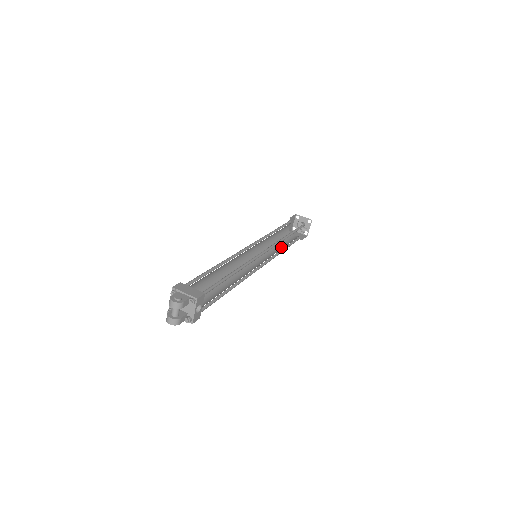
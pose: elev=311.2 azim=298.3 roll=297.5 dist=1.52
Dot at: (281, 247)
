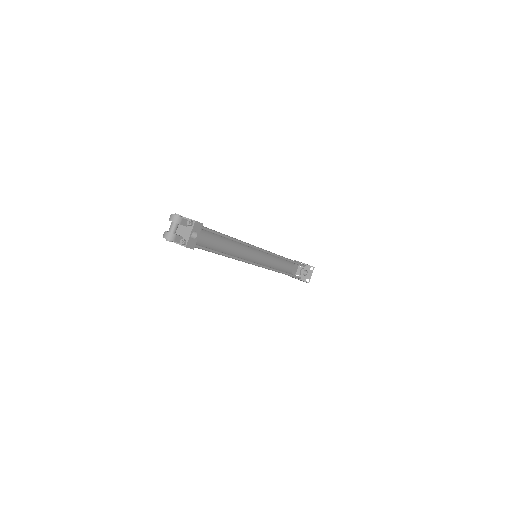
Dot at: occluded
